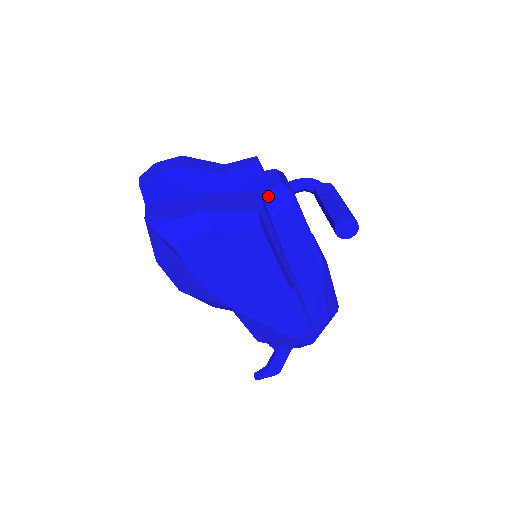
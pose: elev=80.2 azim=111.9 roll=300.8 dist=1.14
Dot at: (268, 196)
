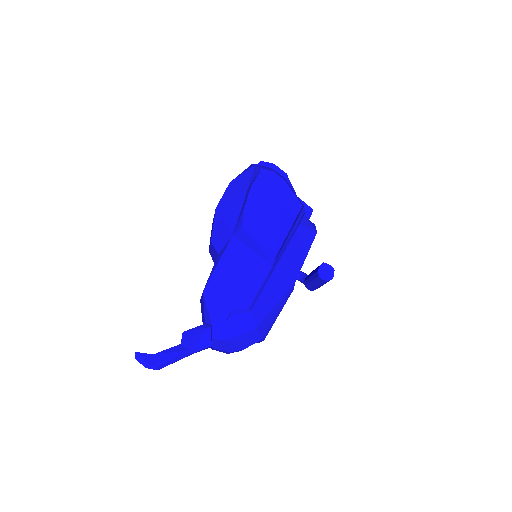
Dot at: (306, 218)
